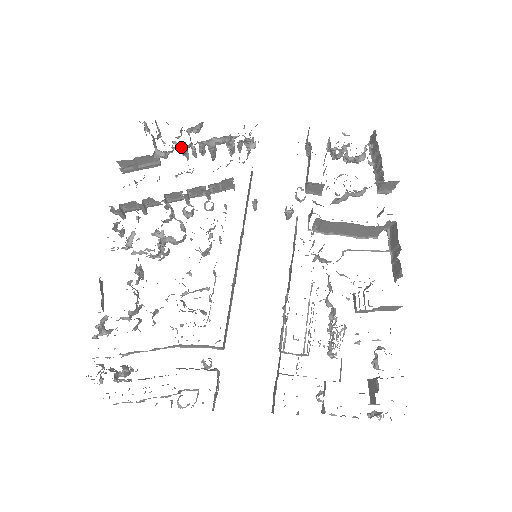
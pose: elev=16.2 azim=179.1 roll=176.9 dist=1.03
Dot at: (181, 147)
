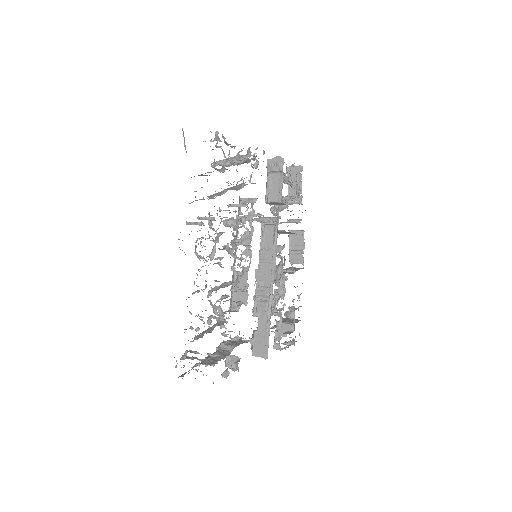
Dot at: (232, 164)
